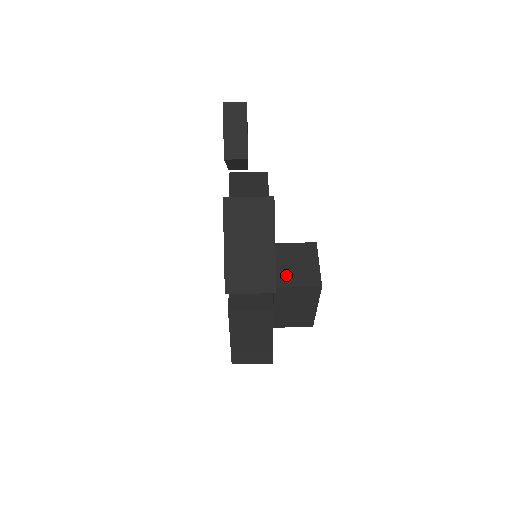
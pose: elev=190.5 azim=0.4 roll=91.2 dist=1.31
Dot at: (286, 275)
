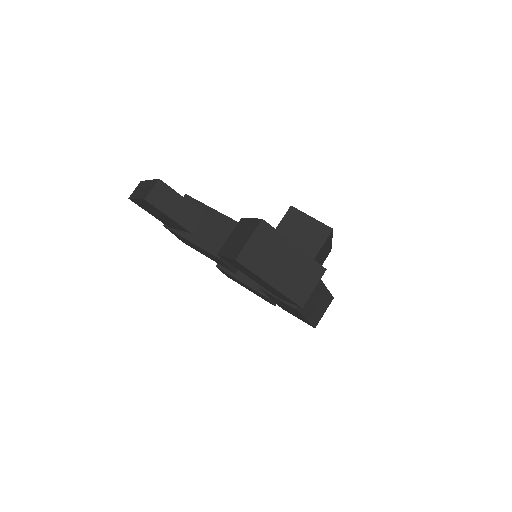
Dot at: (305, 249)
